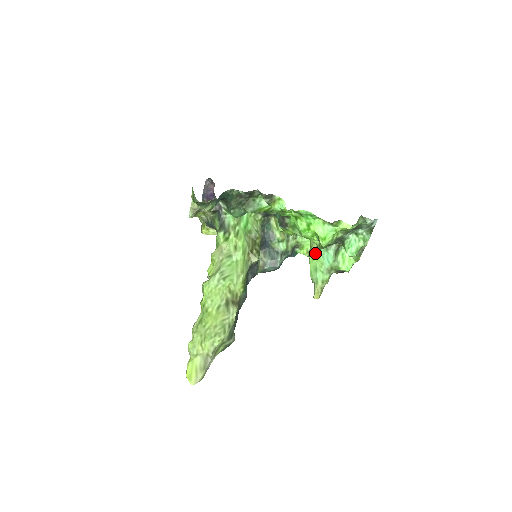
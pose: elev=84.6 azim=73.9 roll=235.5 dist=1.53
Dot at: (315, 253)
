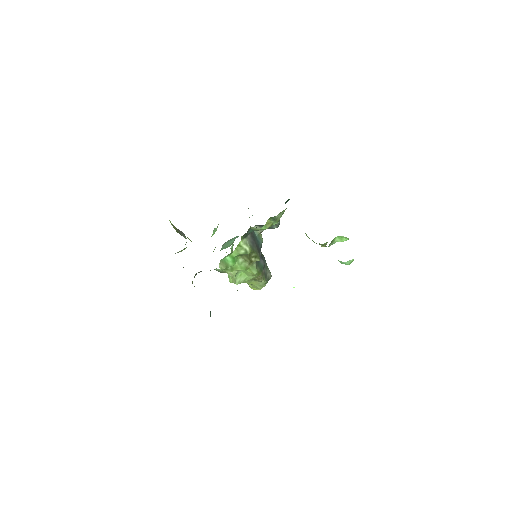
Dot at: occluded
